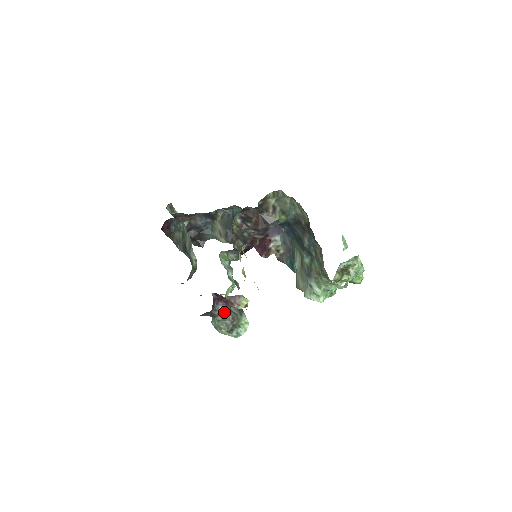
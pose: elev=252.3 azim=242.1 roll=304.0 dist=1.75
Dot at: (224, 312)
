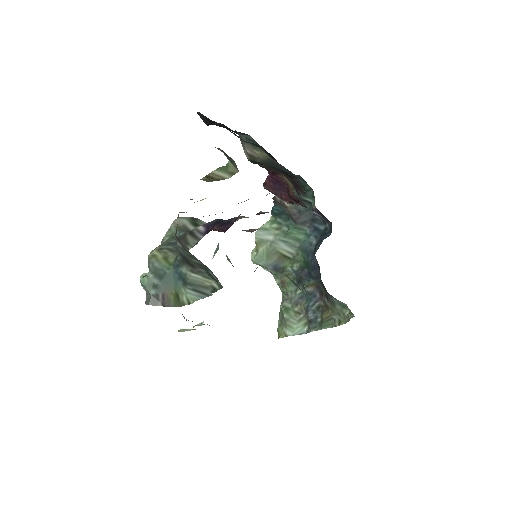
Dot at: occluded
